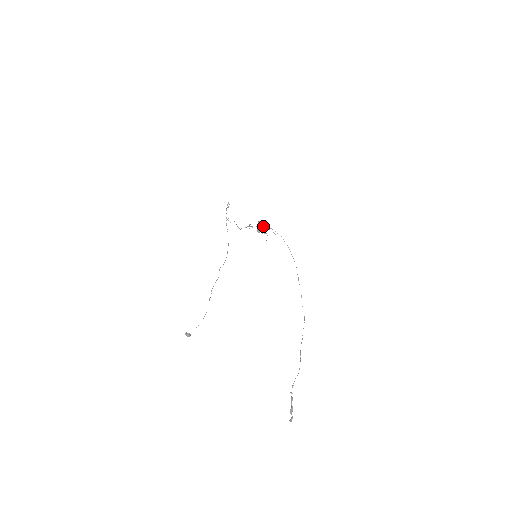
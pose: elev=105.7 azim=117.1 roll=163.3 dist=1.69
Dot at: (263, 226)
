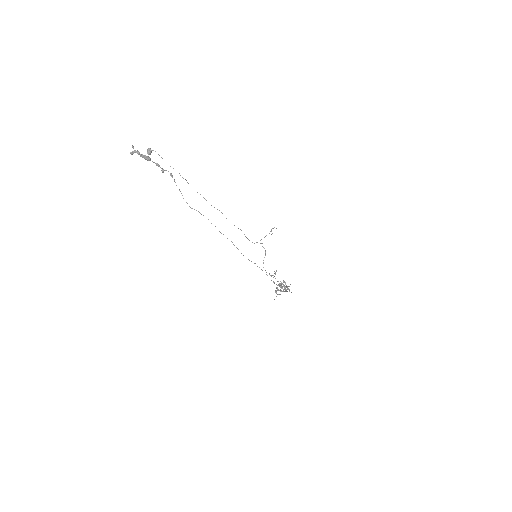
Dot at: (285, 288)
